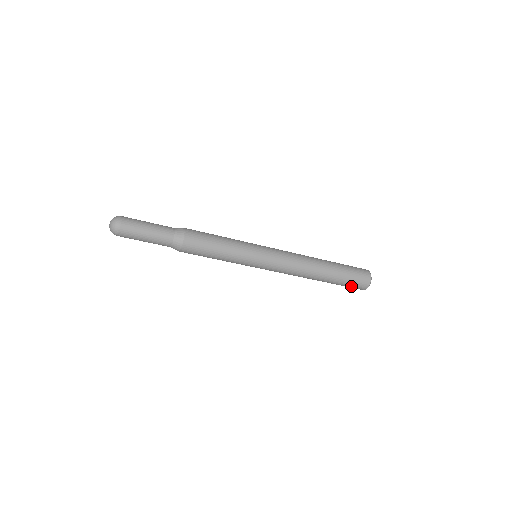
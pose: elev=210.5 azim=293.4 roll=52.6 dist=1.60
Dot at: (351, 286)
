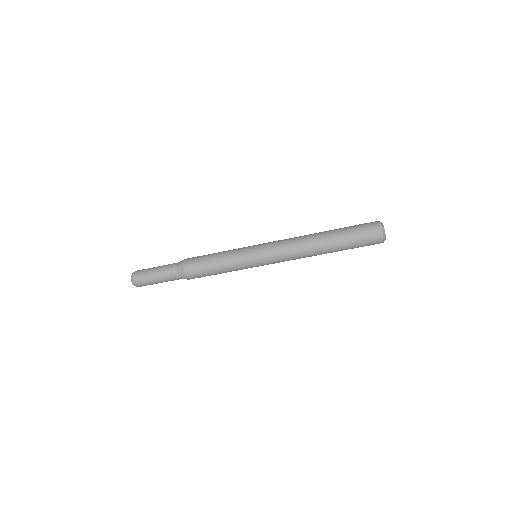
Dot at: (363, 235)
